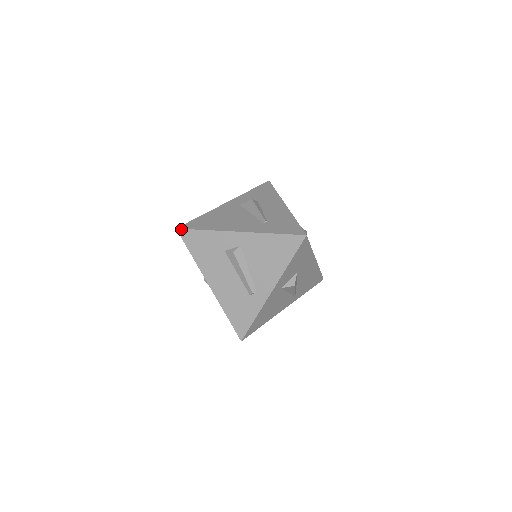
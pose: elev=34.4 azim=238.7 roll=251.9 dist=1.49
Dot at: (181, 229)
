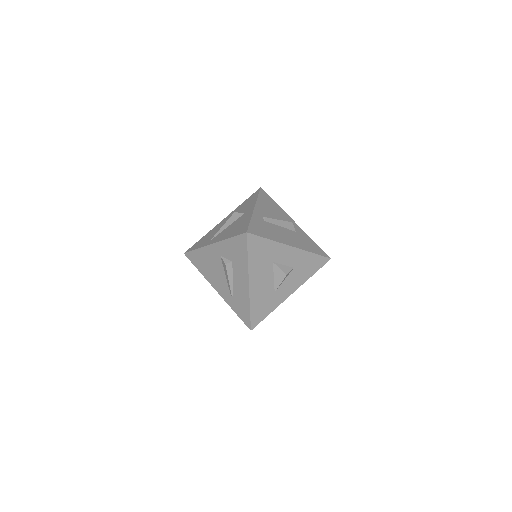
Dot at: (186, 256)
